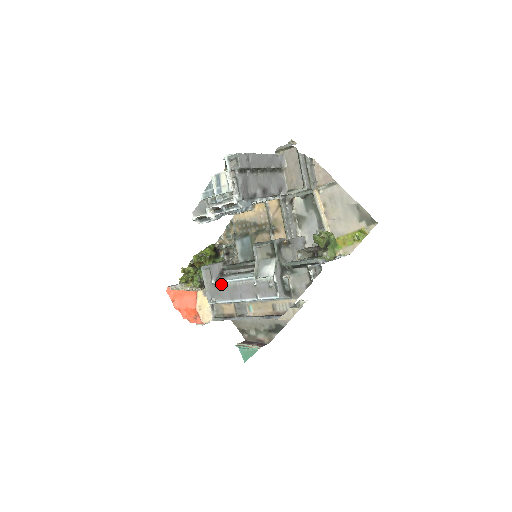
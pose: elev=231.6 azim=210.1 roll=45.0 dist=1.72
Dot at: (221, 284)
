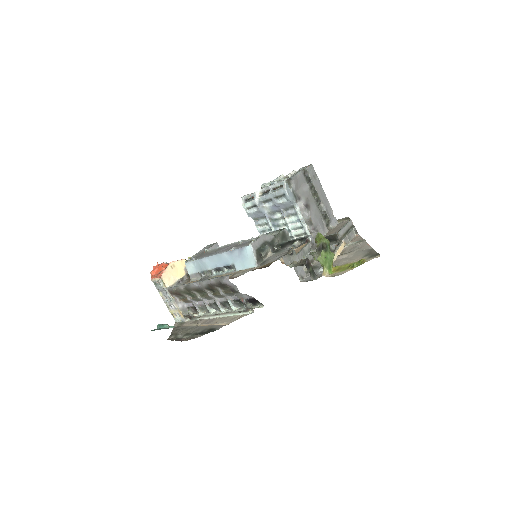
Dot at: (211, 250)
